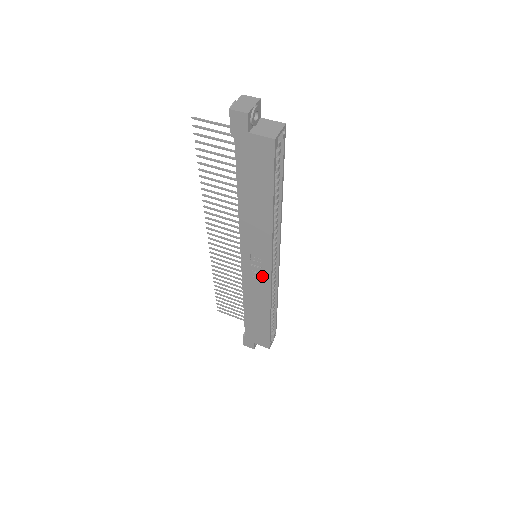
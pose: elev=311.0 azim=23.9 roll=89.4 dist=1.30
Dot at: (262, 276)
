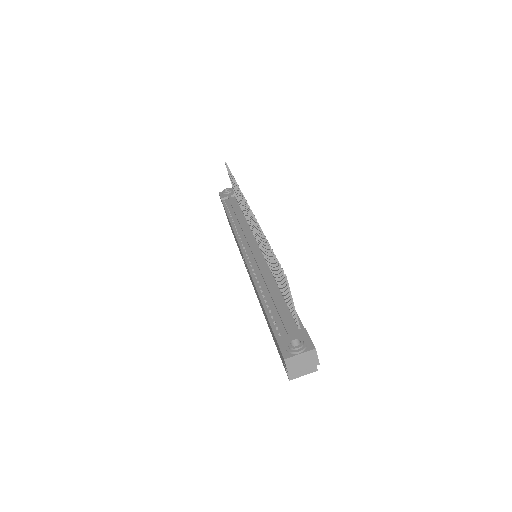
Dot at: occluded
